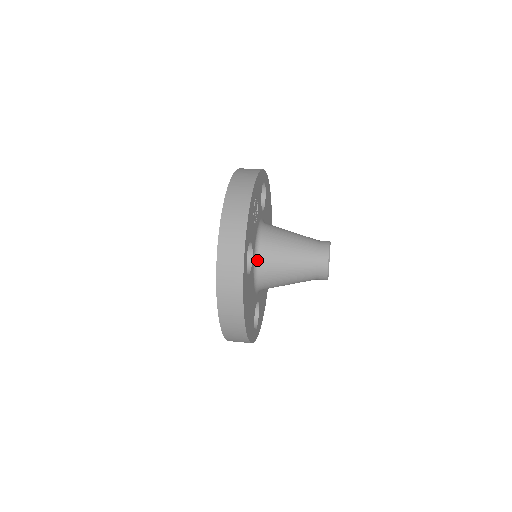
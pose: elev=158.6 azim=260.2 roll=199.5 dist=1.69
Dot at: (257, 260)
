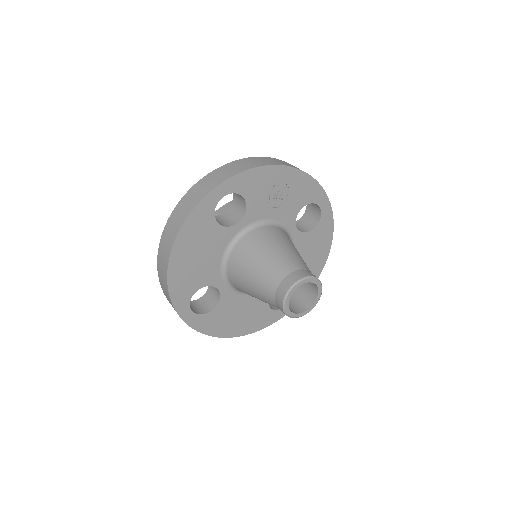
Dot at: (243, 235)
